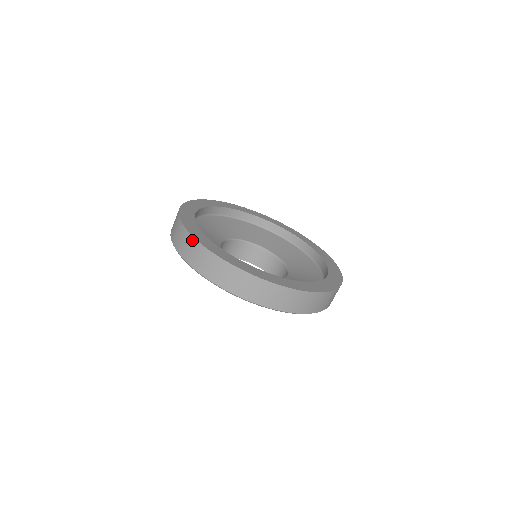
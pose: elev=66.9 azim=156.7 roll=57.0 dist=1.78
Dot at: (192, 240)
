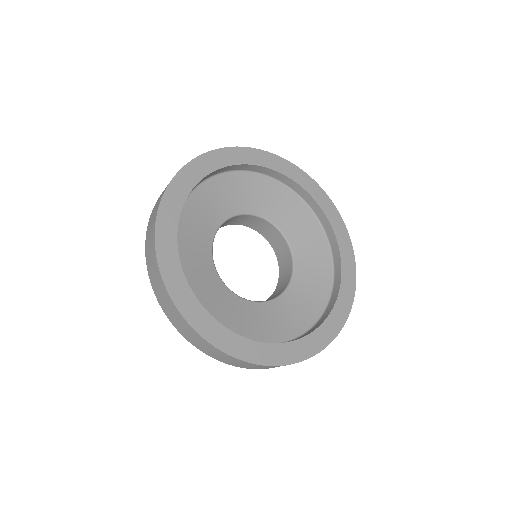
Dot at: (177, 313)
